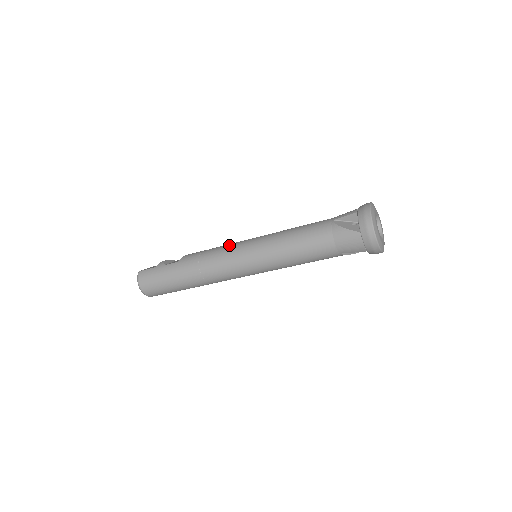
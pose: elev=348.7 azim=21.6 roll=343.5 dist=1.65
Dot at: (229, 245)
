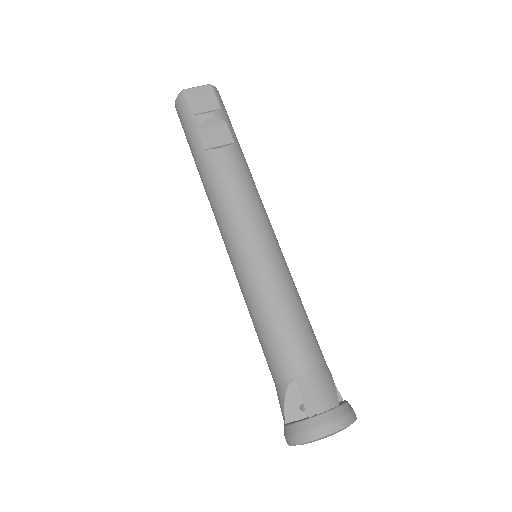
Dot at: (240, 219)
